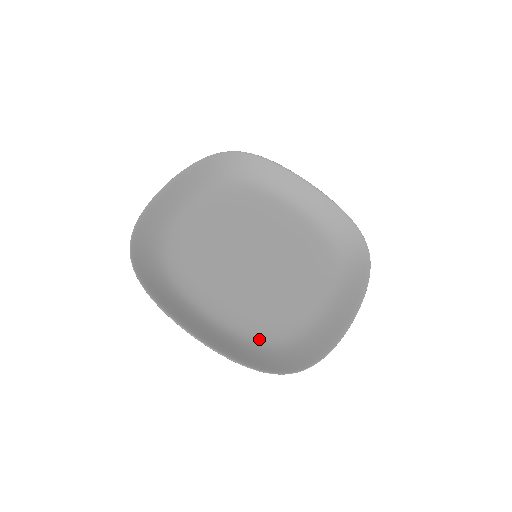
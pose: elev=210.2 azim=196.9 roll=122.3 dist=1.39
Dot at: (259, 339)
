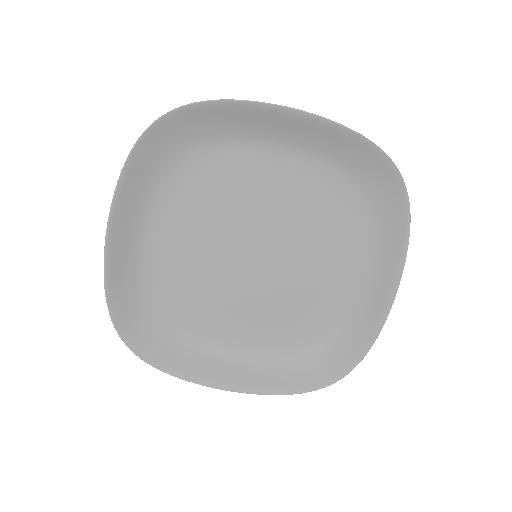
Dot at: (294, 349)
